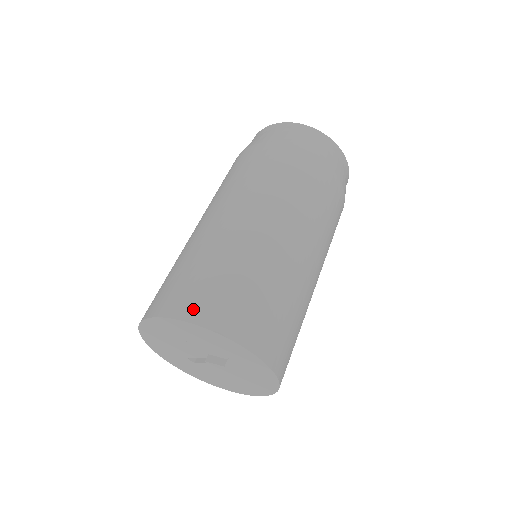
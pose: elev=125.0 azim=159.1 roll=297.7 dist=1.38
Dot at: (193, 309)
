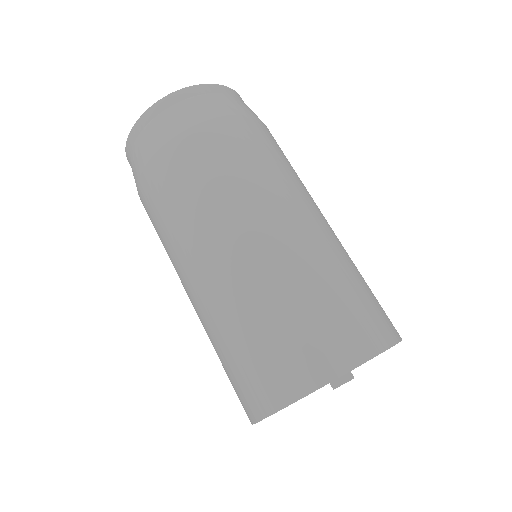
Dot at: (299, 379)
